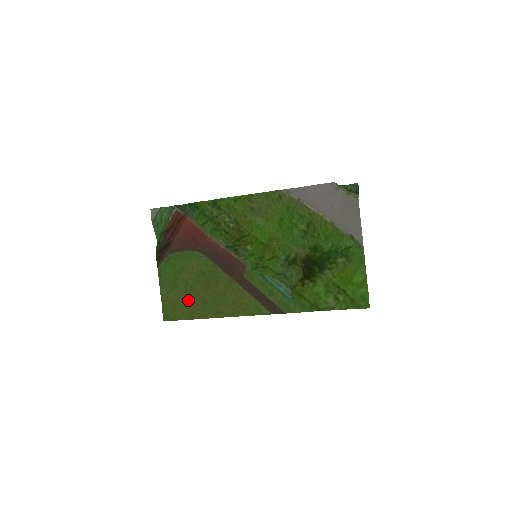
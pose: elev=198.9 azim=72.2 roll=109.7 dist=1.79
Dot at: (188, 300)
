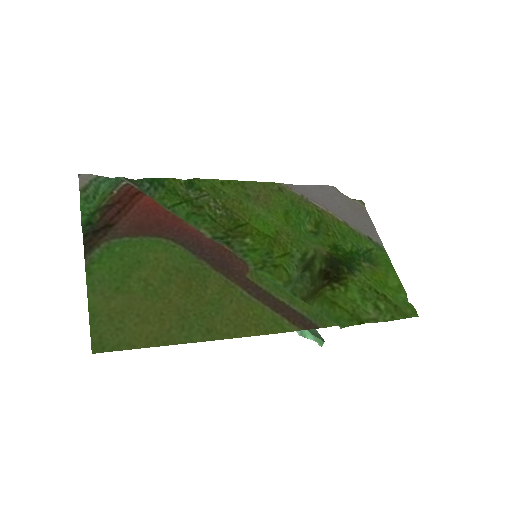
Dot at: (150, 312)
